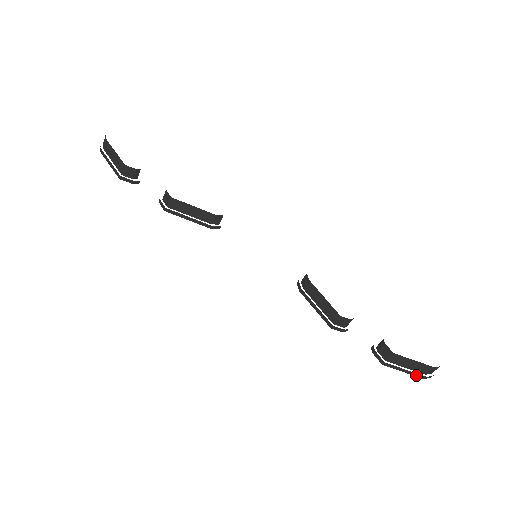
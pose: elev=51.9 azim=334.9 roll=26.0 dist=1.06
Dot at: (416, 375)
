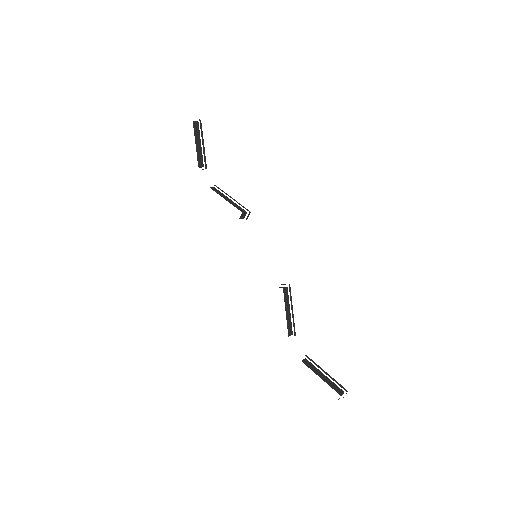
Dot at: occluded
